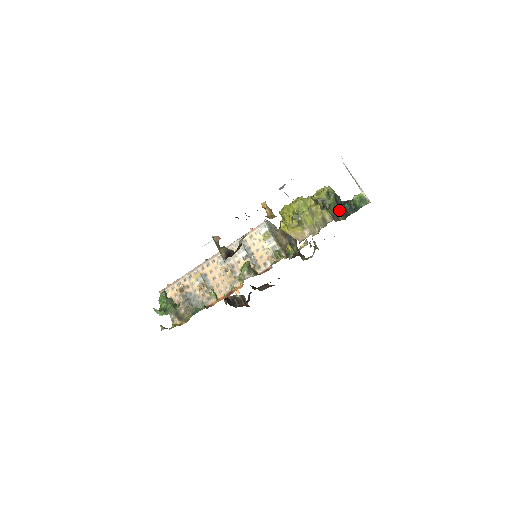
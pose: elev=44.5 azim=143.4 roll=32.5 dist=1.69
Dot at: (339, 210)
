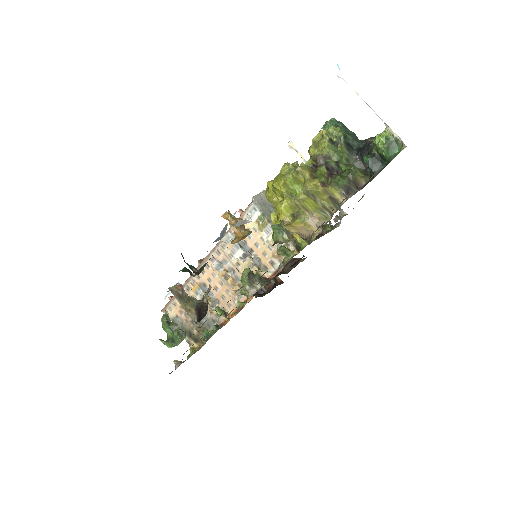
Dot at: (357, 163)
